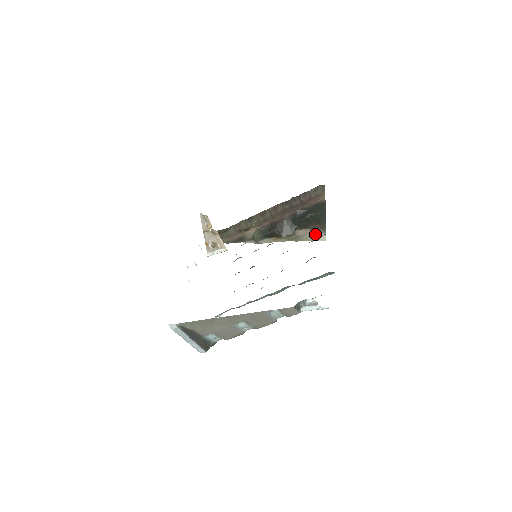
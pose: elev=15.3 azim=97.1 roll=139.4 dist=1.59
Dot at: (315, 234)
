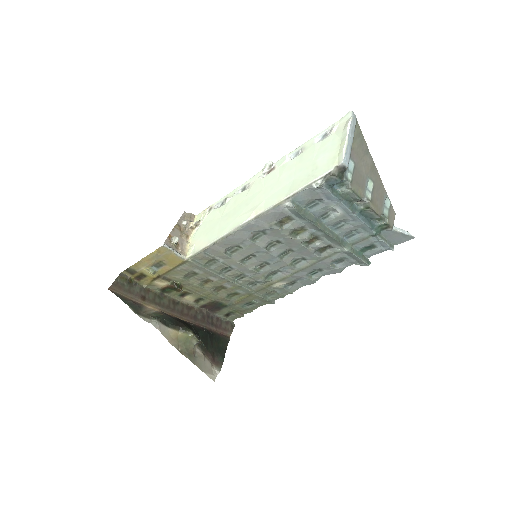
Dot at: (208, 366)
